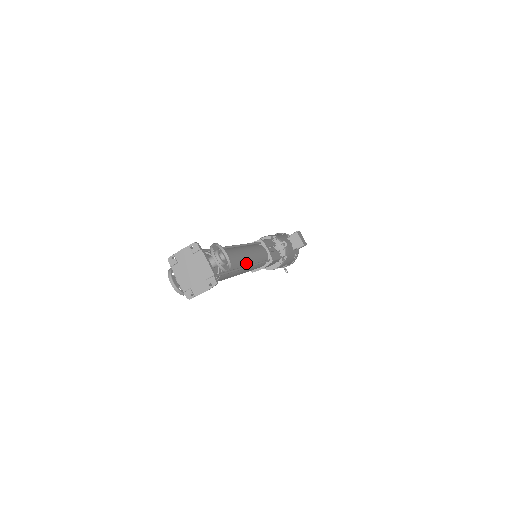
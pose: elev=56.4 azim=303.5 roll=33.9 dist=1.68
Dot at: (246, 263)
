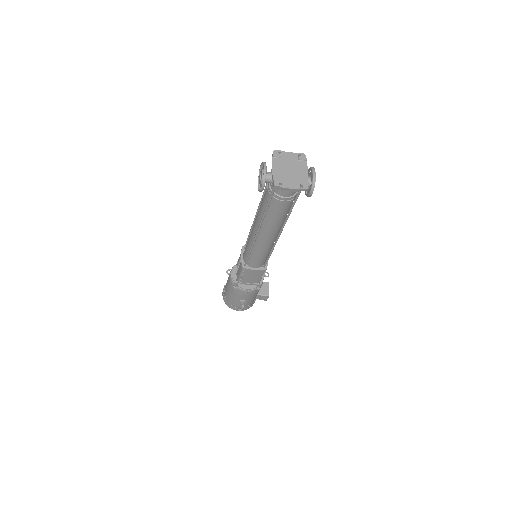
Dot at: (278, 232)
